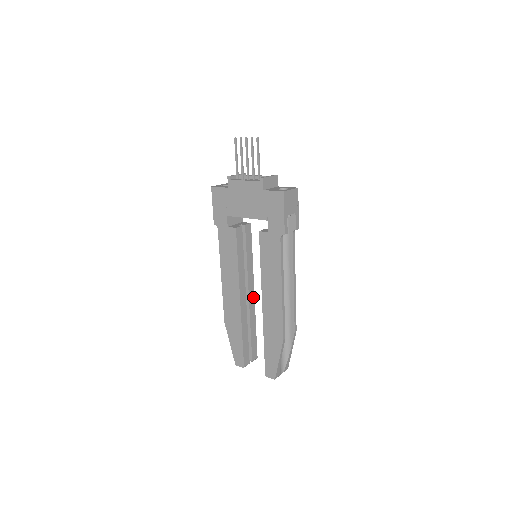
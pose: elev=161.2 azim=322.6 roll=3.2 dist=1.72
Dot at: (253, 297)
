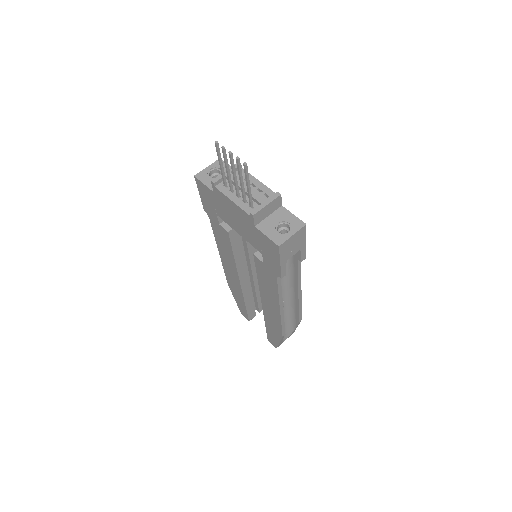
Dot at: occluded
